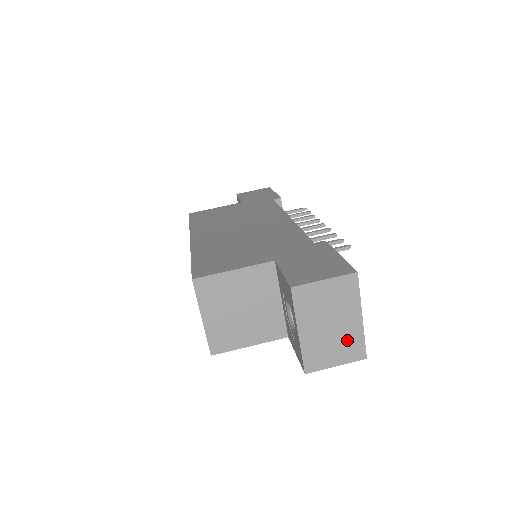
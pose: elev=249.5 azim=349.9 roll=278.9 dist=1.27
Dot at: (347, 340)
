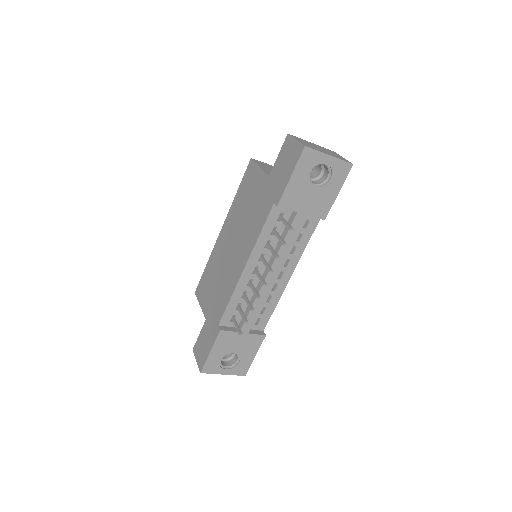
Dot at: occluded
